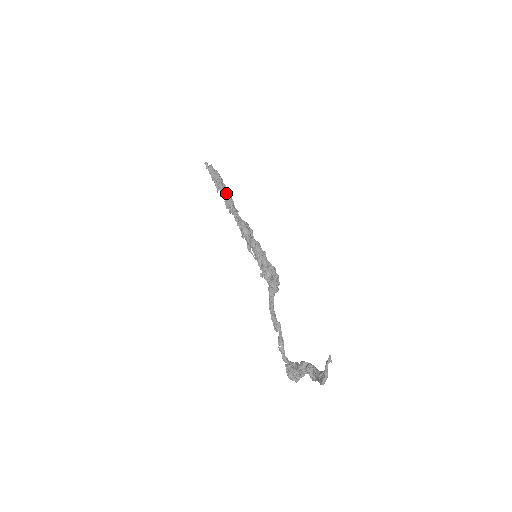
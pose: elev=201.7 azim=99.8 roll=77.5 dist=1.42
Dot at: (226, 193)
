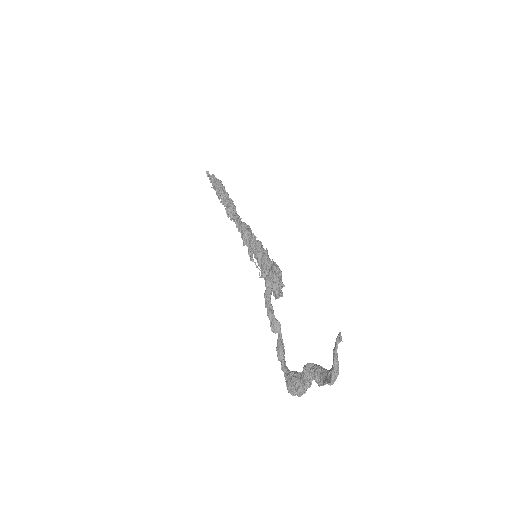
Dot at: (227, 199)
